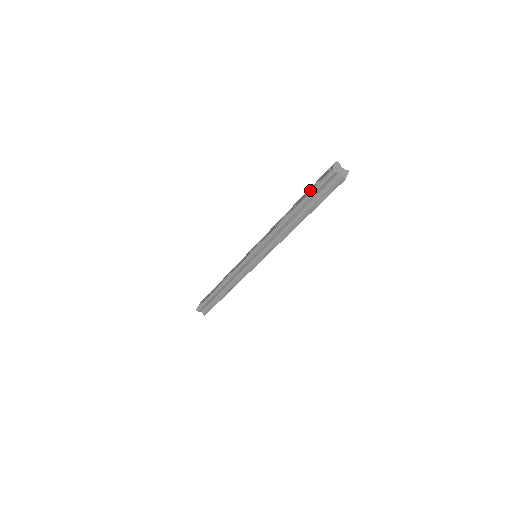
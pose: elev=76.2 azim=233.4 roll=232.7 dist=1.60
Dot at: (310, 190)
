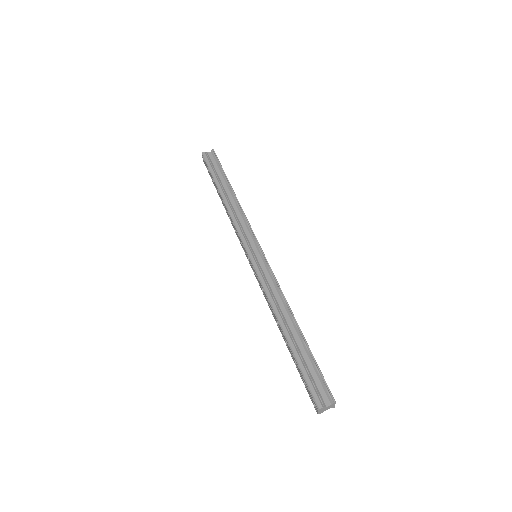
Dot at: (210, 175)
